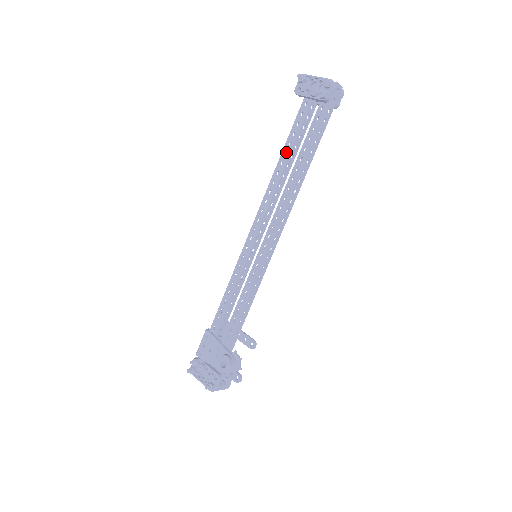
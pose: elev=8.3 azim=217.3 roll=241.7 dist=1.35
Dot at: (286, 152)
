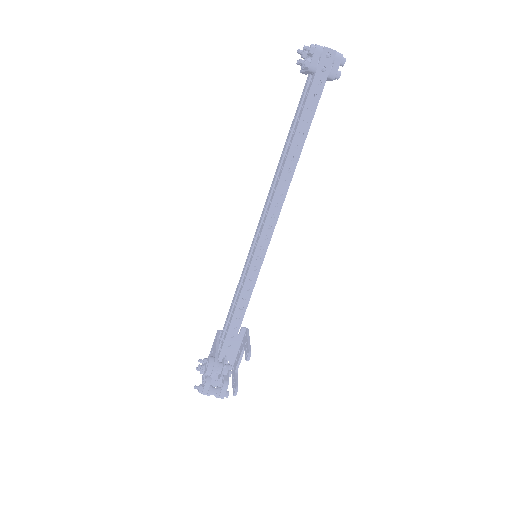
Dot at: occluded
